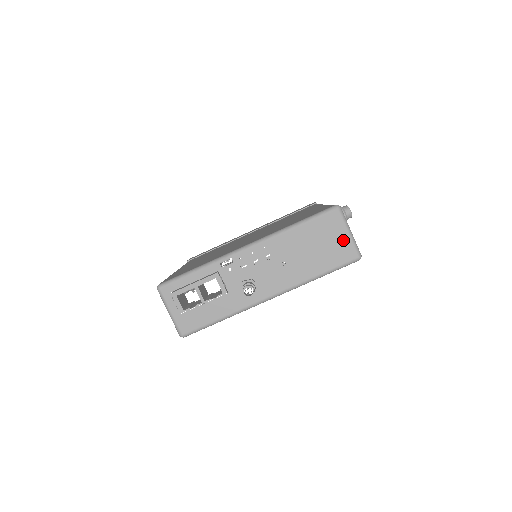
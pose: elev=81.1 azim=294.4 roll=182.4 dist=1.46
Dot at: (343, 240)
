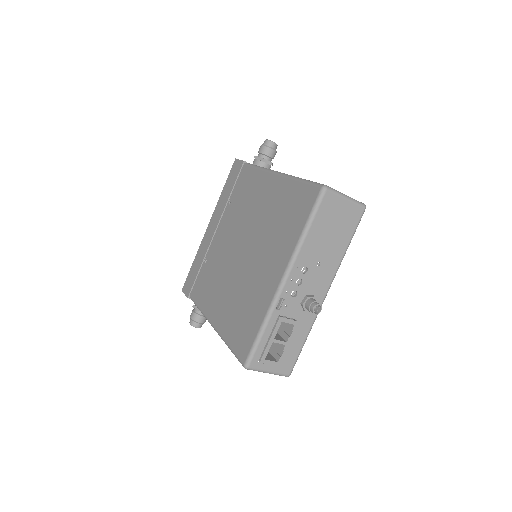
Dot at: (346, 207)
